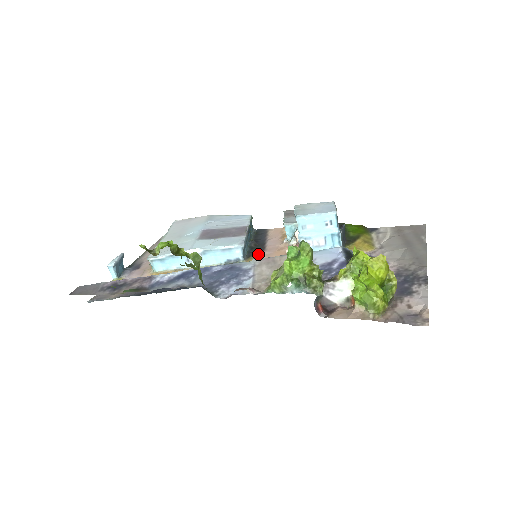
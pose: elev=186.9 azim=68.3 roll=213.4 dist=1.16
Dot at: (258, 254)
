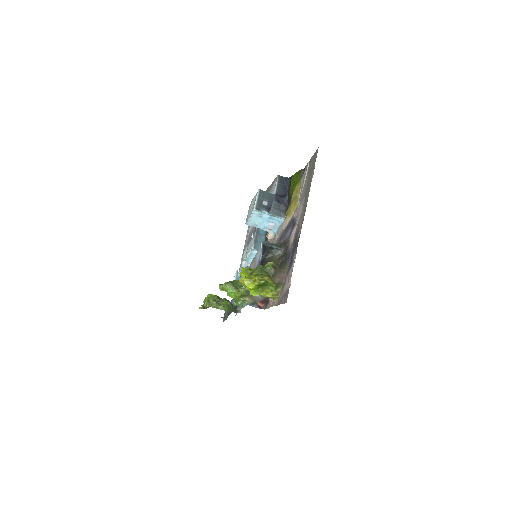
Dot at: (268, 240)
